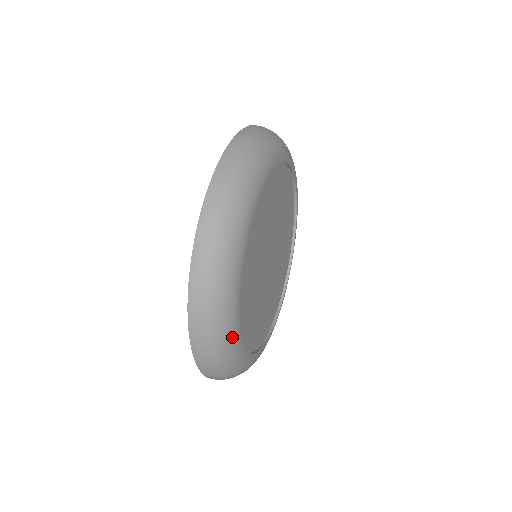
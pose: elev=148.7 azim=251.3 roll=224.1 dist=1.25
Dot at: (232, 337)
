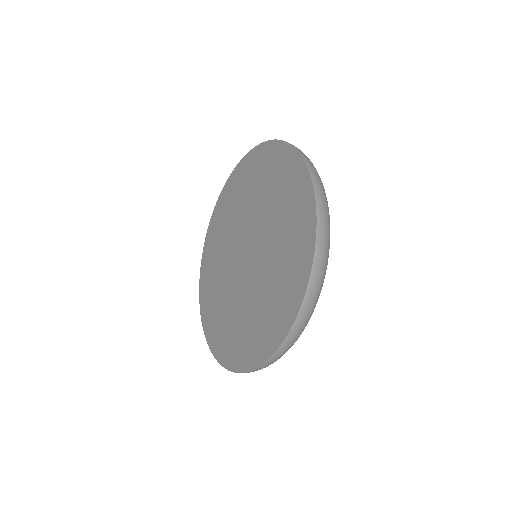
Dot at: occluded
